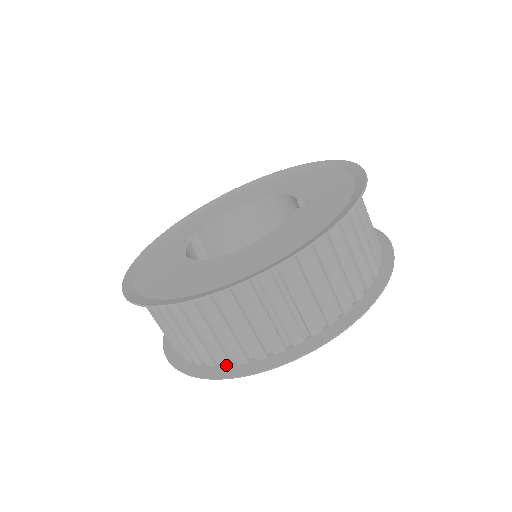
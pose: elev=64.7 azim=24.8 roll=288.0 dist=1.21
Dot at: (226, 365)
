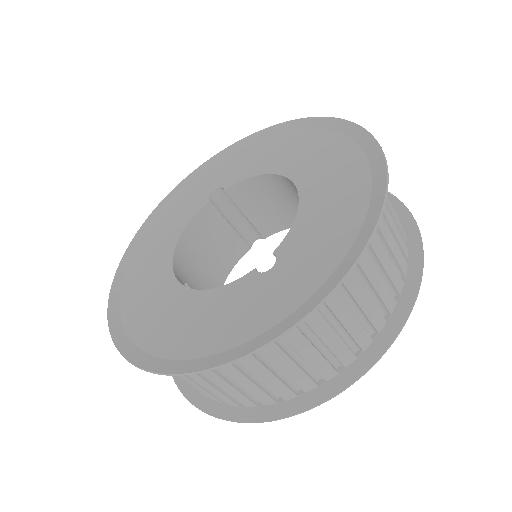
Dot at: occluded
